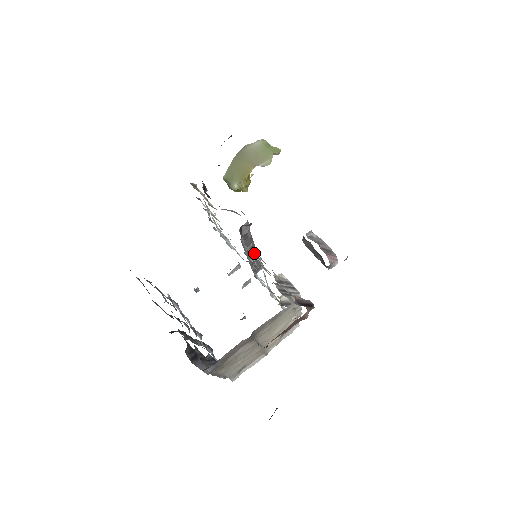
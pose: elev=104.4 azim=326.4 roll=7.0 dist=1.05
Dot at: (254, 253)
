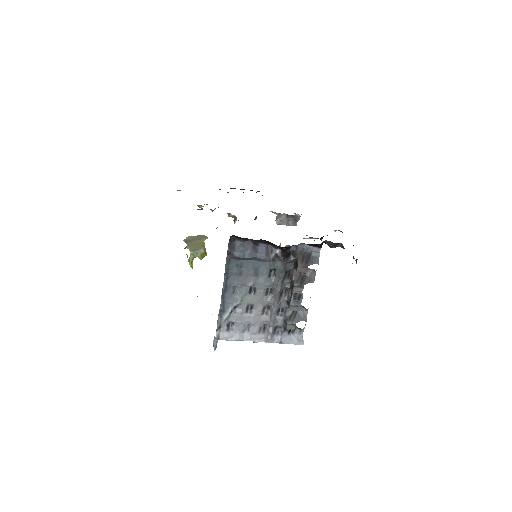
Dot at: occluded
